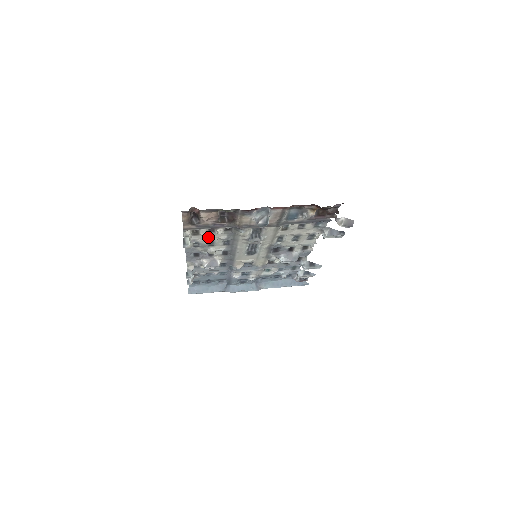
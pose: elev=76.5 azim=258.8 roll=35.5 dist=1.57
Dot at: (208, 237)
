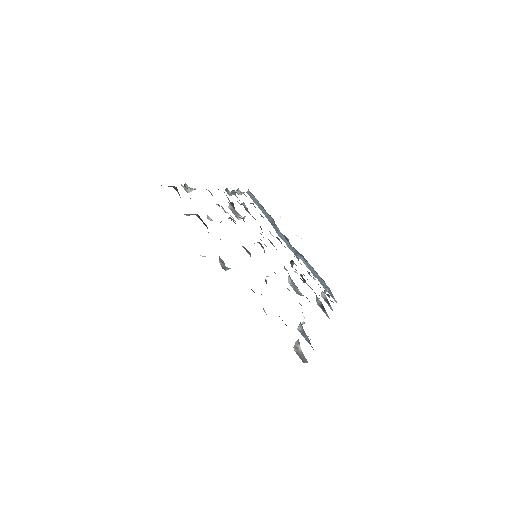
Dot at: occluded
